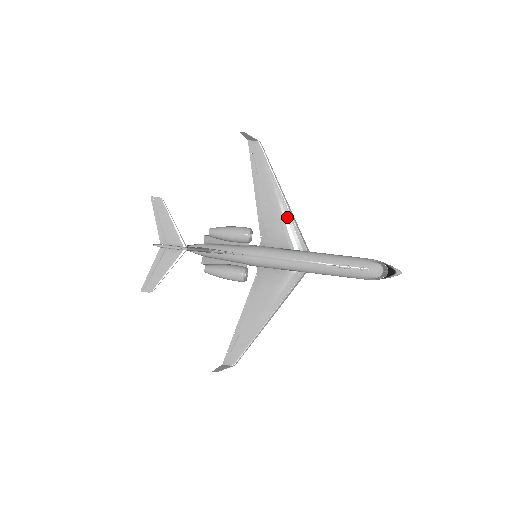
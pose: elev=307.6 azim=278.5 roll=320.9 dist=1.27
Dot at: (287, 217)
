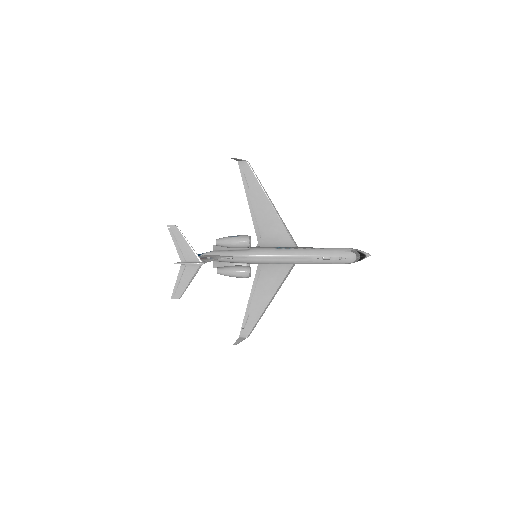
Dot at: (277, 221)
